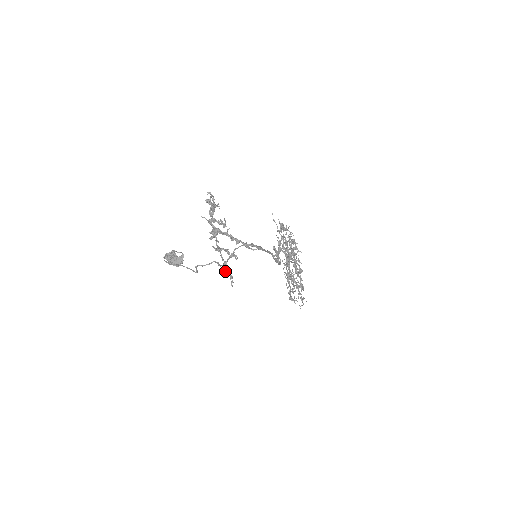
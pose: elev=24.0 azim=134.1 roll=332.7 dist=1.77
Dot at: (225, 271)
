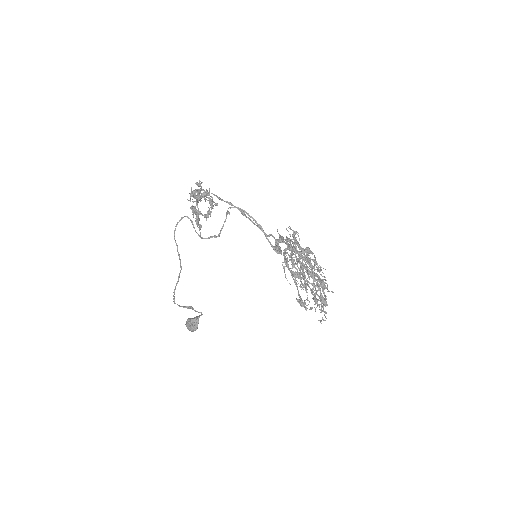
Dot at: occluded
